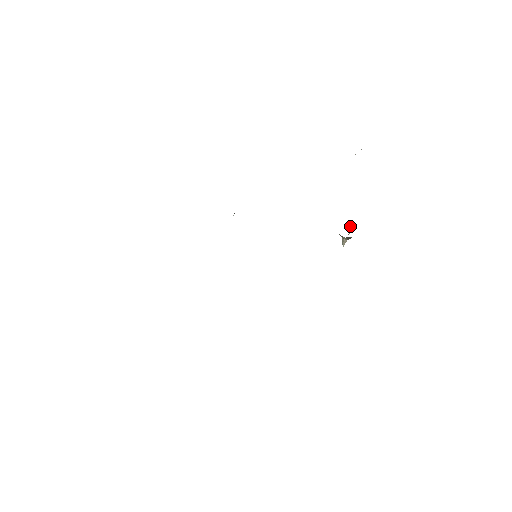
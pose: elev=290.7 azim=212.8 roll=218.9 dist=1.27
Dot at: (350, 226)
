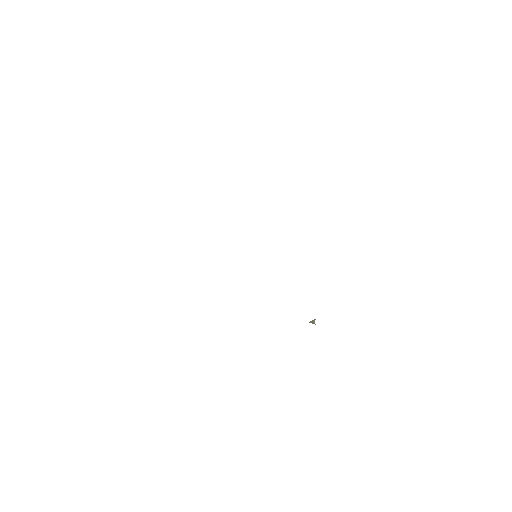
Dot at: occluded
